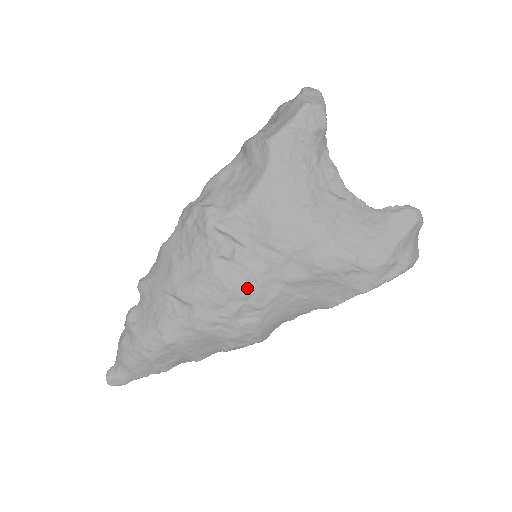
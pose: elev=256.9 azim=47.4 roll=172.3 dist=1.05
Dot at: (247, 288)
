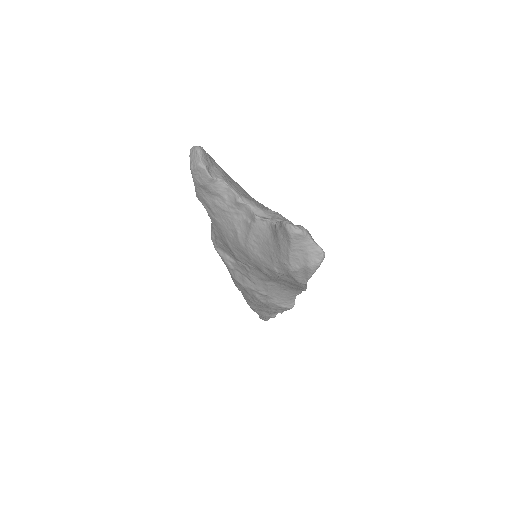
Dot at: (250, 285)
